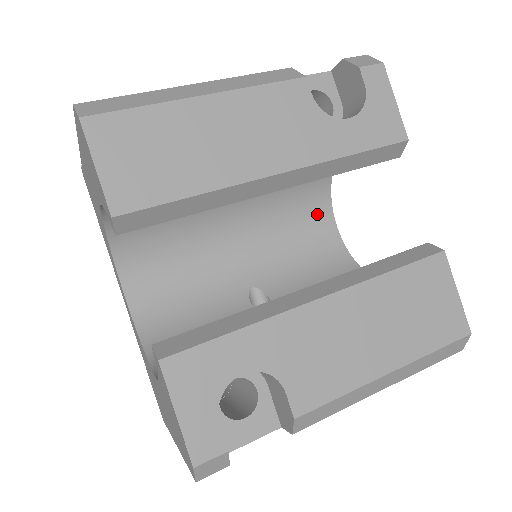
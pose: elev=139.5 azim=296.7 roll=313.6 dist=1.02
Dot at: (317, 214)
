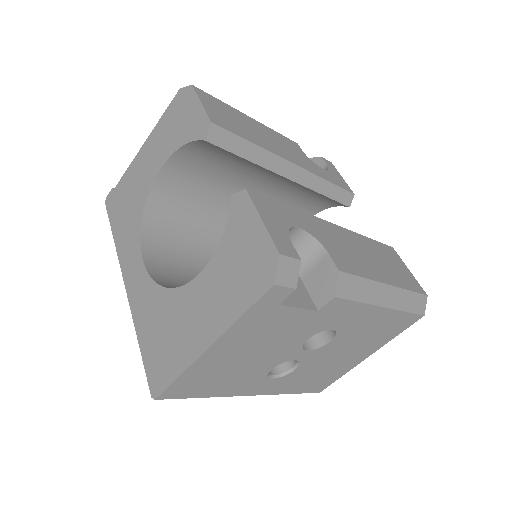
Dot at: occluded
